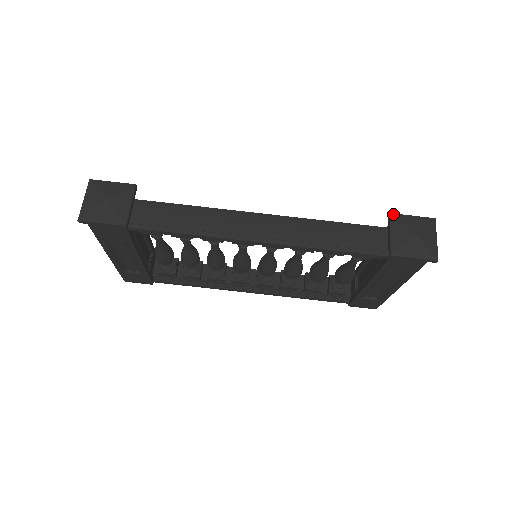
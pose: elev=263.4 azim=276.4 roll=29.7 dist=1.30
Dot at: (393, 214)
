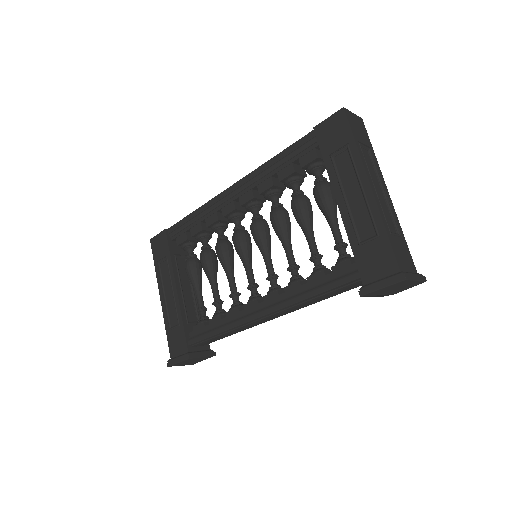
Dot at: (364, 296)
